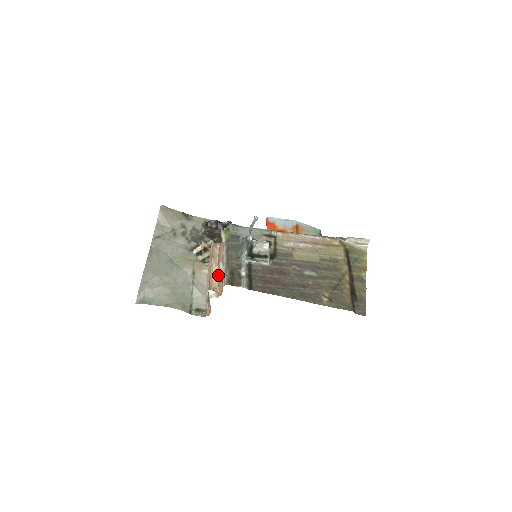
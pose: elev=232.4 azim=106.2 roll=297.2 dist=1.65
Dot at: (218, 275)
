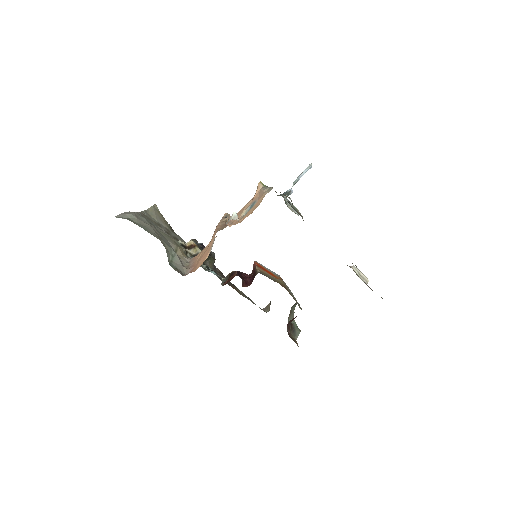
Dot at: (235, 222)
